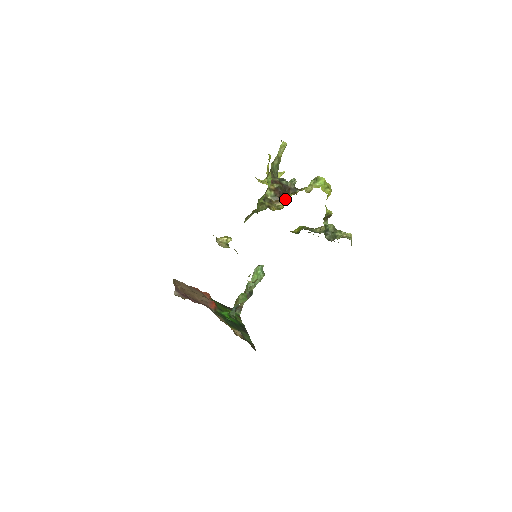
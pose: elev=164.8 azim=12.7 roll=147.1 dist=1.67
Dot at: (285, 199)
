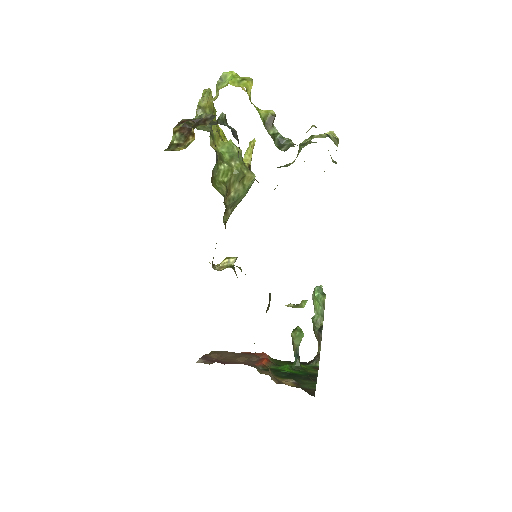
Dot at: (193, 130)
